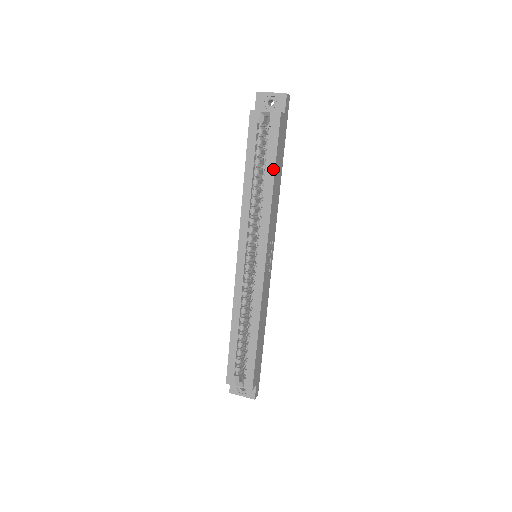
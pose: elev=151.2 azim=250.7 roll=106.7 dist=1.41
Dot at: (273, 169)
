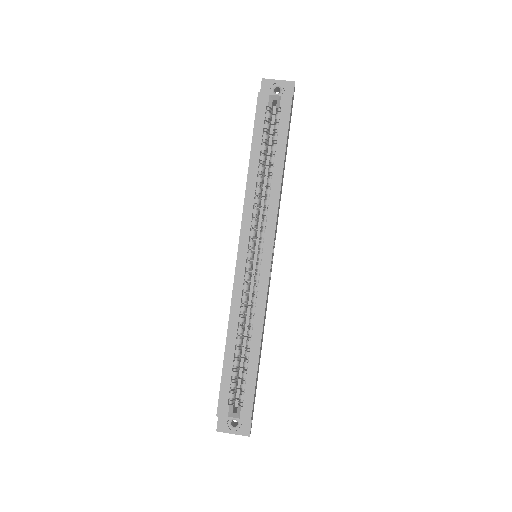
Dot at: (283, 155)
